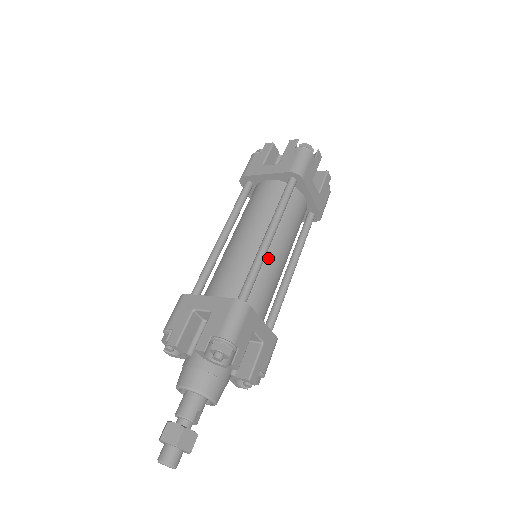
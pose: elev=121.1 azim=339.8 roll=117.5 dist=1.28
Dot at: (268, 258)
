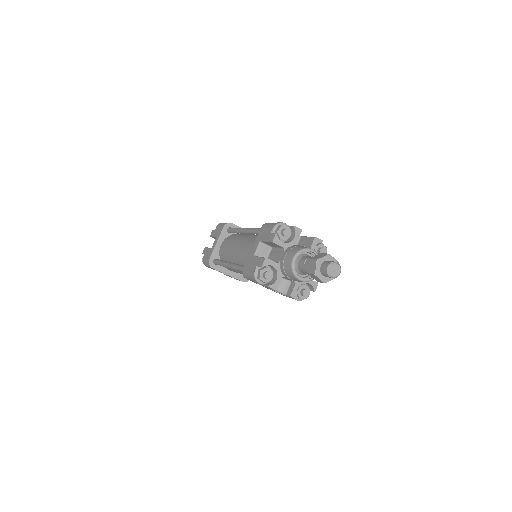
Dot at: occluded
